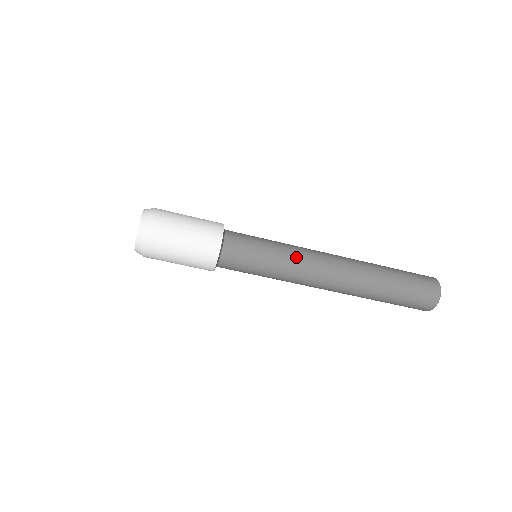
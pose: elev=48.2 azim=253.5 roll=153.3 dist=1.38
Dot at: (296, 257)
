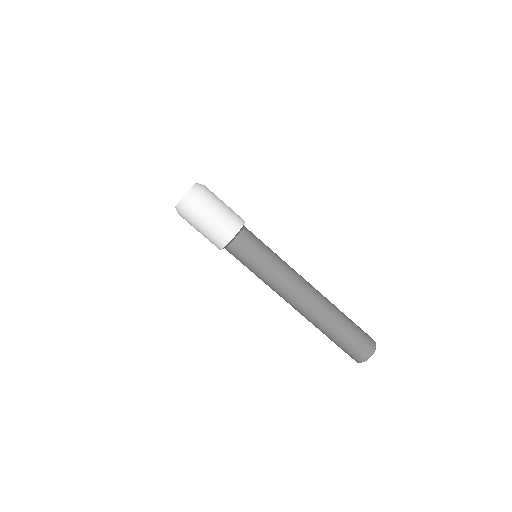
Dot at: (286, 268)
